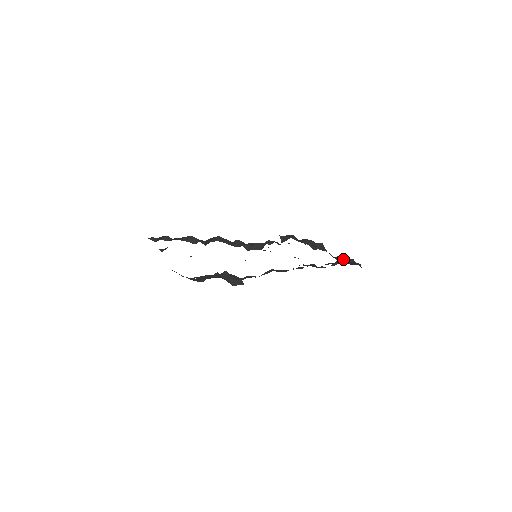
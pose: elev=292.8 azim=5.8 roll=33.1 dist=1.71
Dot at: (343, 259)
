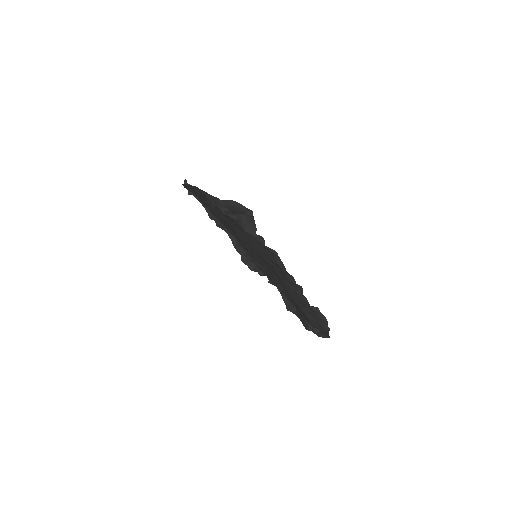
Dot at: (311, 327)
